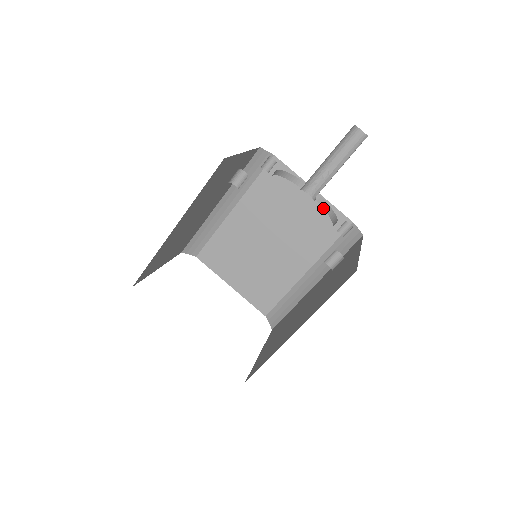
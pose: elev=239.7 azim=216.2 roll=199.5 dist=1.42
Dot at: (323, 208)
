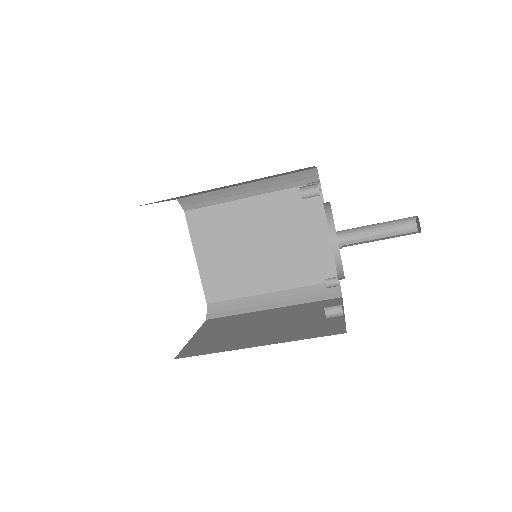
Dot at: (334, 256)
